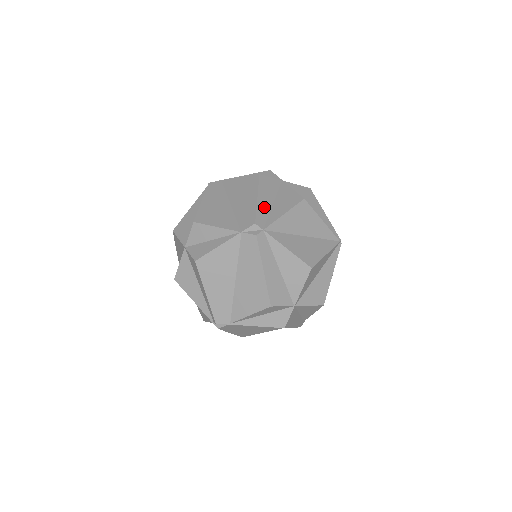
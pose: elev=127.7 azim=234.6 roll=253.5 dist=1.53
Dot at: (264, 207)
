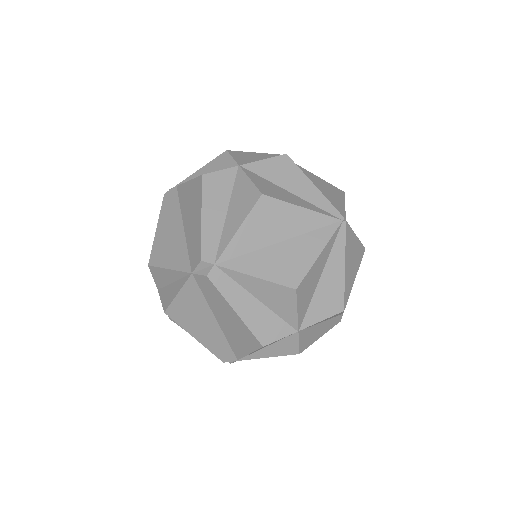
Dot at: (213, 226)
